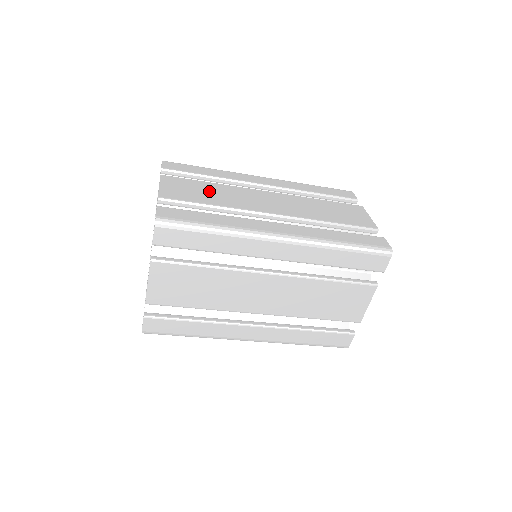
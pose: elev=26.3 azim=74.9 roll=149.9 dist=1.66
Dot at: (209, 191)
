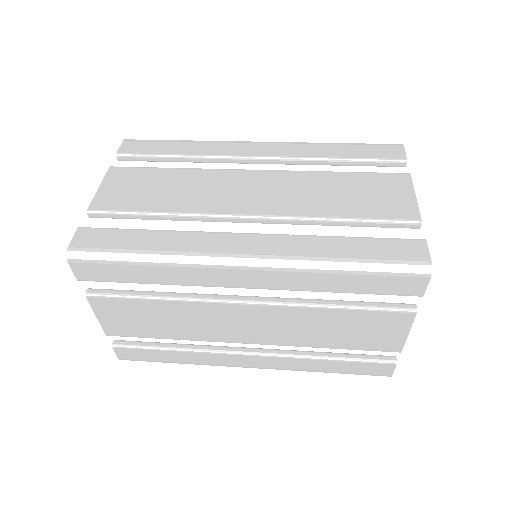
Dot at: (160, 318)
